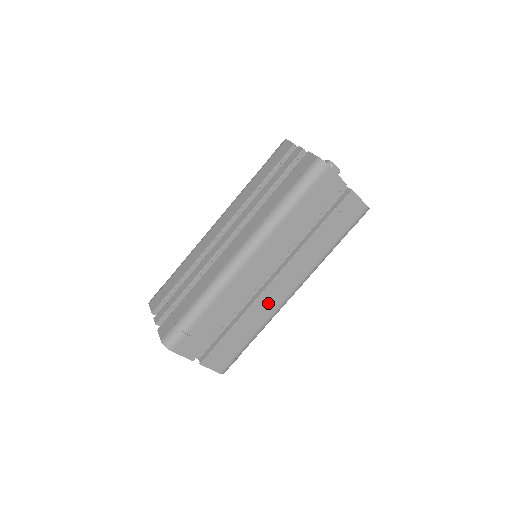
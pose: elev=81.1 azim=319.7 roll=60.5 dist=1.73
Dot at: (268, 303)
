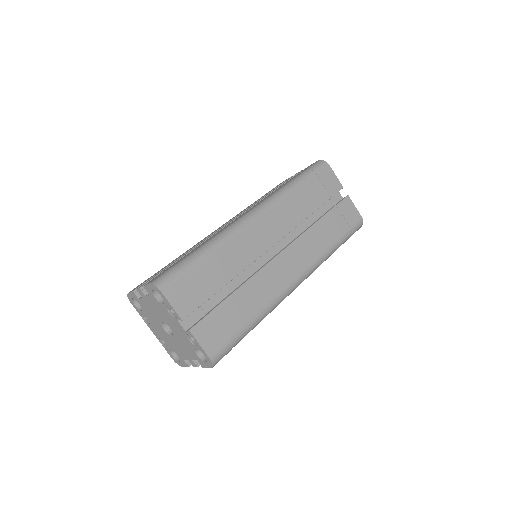
Dot at: (273, 279)
